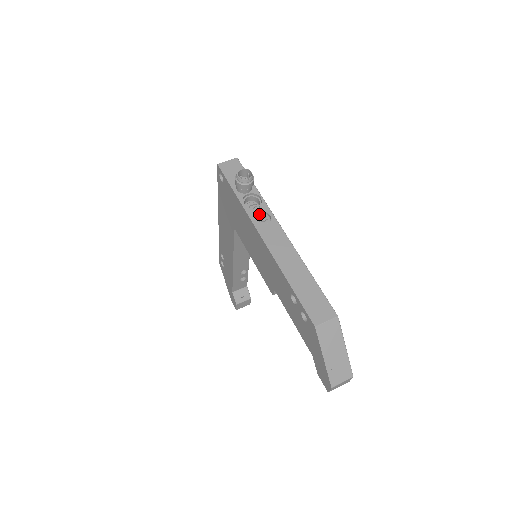
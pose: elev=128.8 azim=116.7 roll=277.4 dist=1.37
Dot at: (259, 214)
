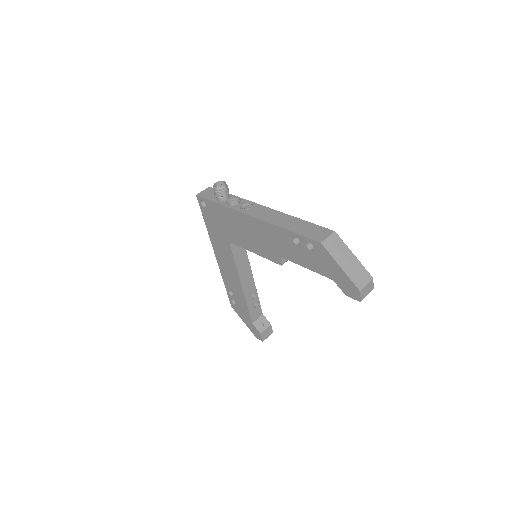
Dot at: (242, 206)
